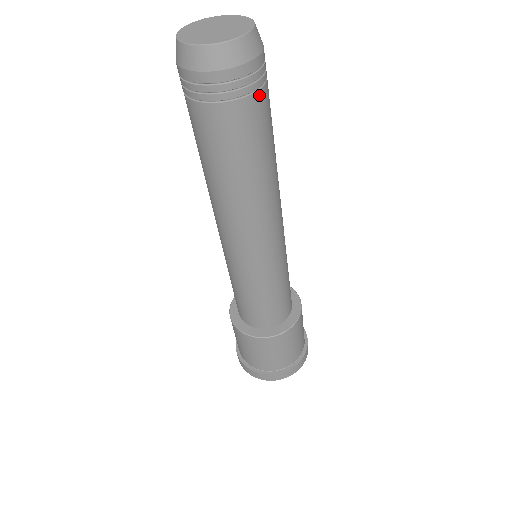
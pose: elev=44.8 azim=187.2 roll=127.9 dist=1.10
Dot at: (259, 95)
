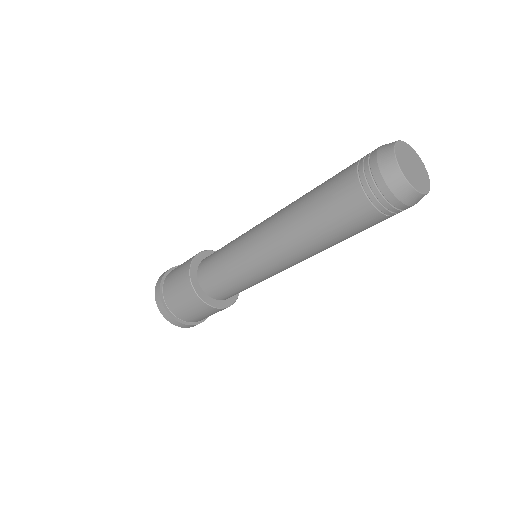
Dot at: occluded
